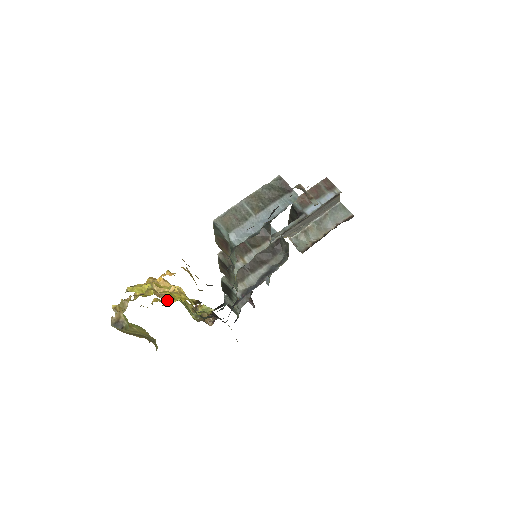
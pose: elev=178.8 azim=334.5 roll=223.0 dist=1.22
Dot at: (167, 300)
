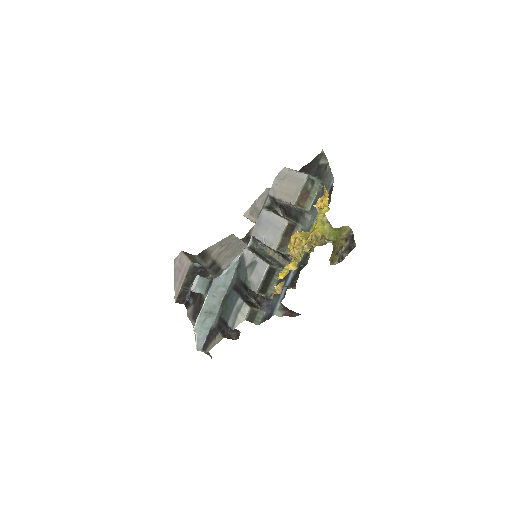
Dot at: (280, 275)
